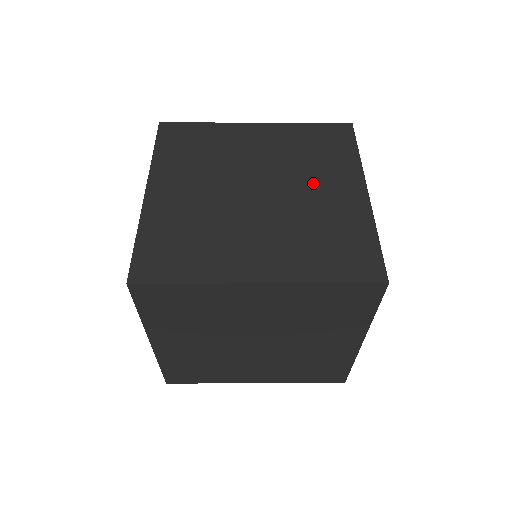
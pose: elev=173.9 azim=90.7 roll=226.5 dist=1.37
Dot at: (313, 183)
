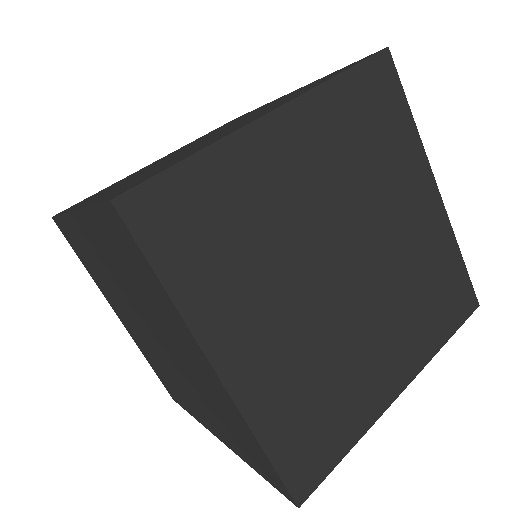
Dot at: (242, 122)
